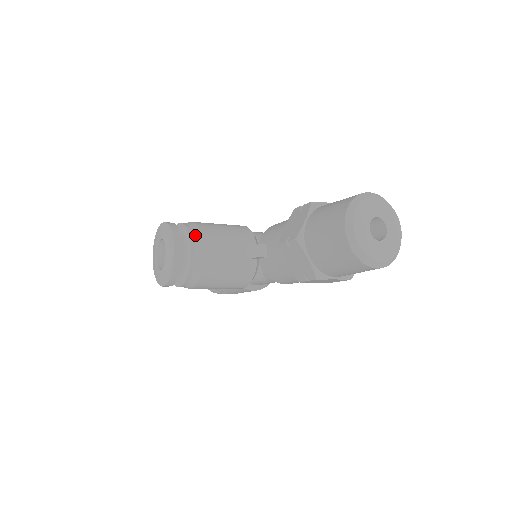
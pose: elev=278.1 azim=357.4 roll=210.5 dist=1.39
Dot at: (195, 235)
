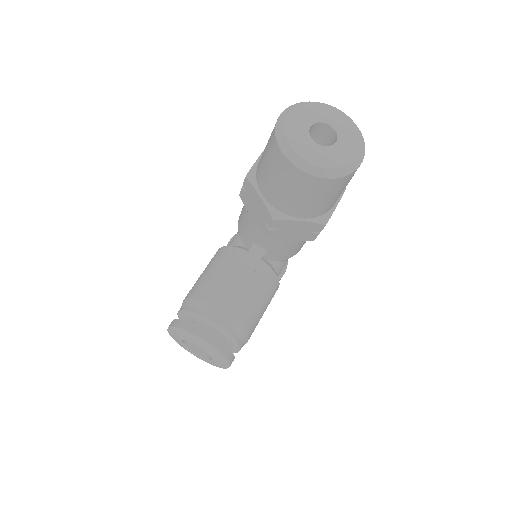
Dot at: (201, 308)
